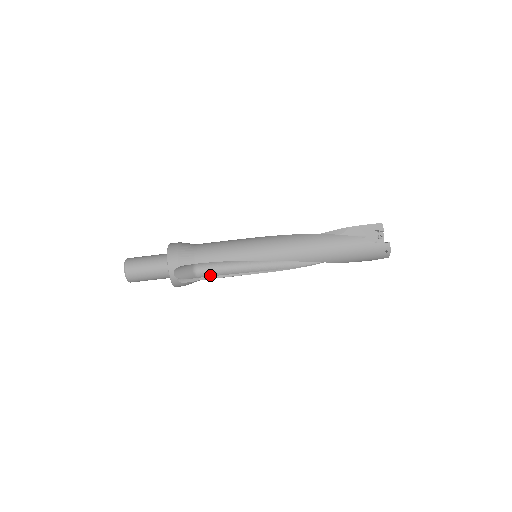
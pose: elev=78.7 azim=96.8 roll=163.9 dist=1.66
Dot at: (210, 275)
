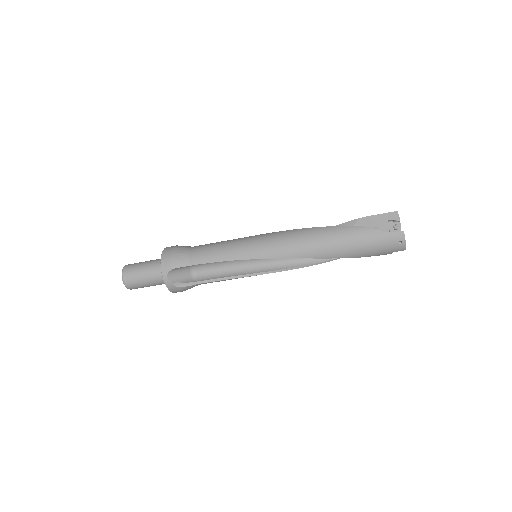
Dot at: (208, 278)
